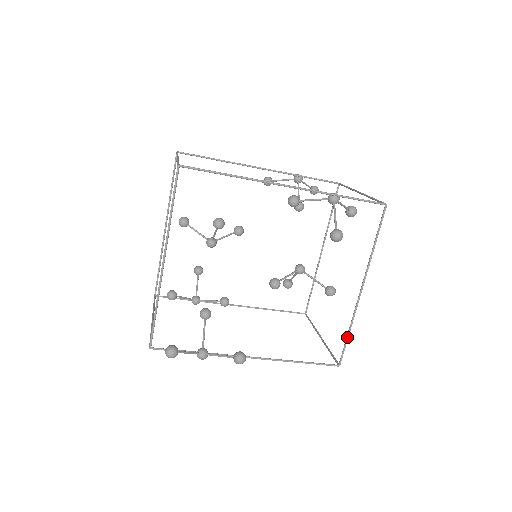
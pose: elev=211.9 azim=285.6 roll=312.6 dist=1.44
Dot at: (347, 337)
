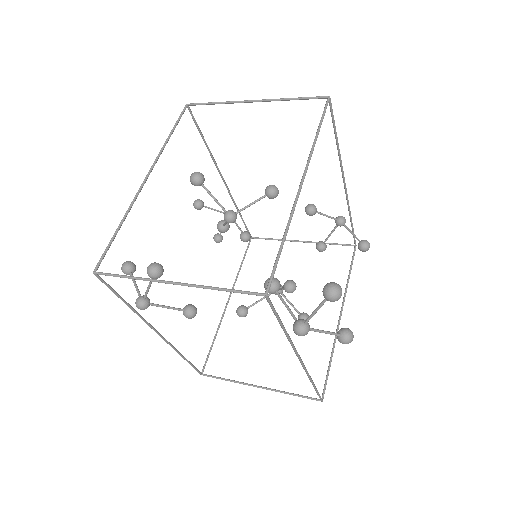
Dot at: (330, 365)
